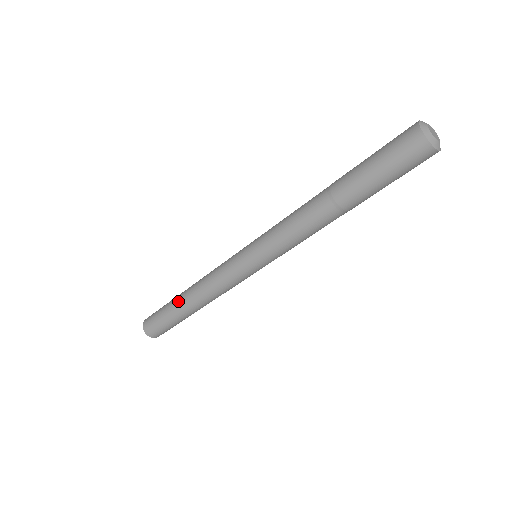
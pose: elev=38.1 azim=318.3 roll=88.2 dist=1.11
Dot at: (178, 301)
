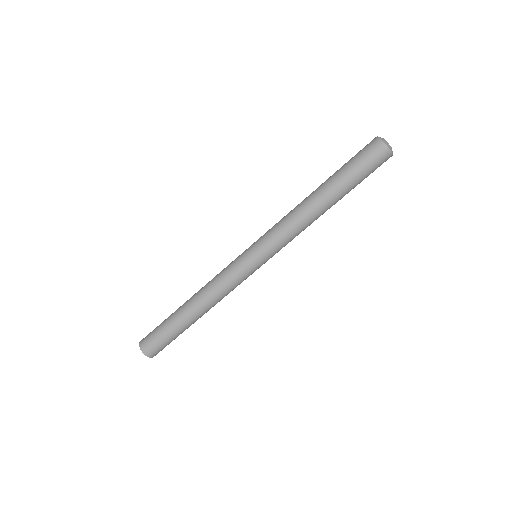
Dot at: (180, 309)
